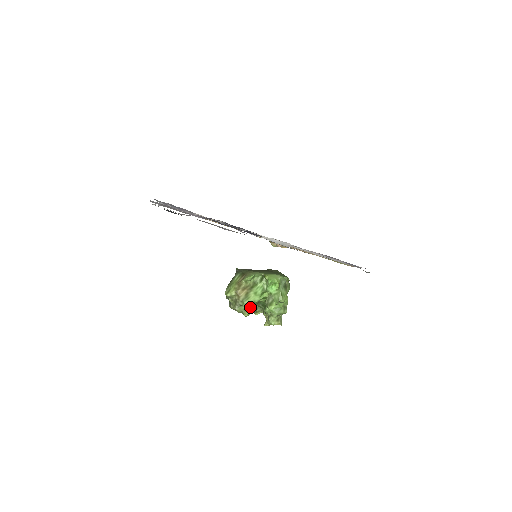
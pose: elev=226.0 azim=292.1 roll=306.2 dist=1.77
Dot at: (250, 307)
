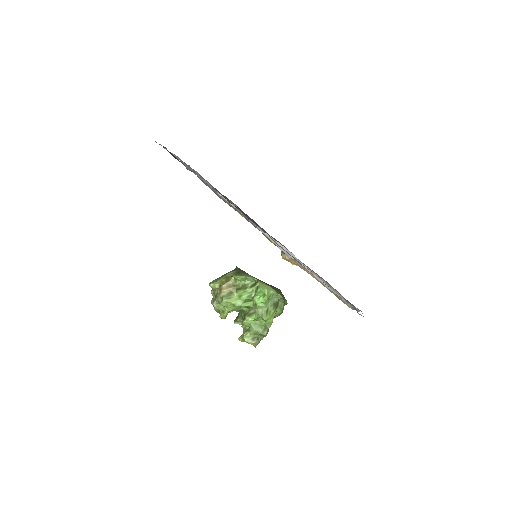
Dot at: (229, 309)
